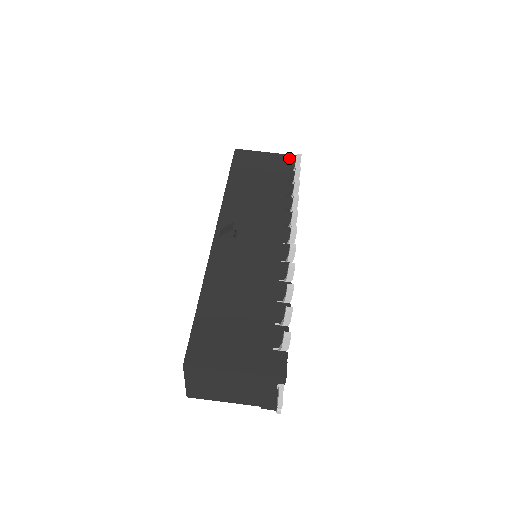
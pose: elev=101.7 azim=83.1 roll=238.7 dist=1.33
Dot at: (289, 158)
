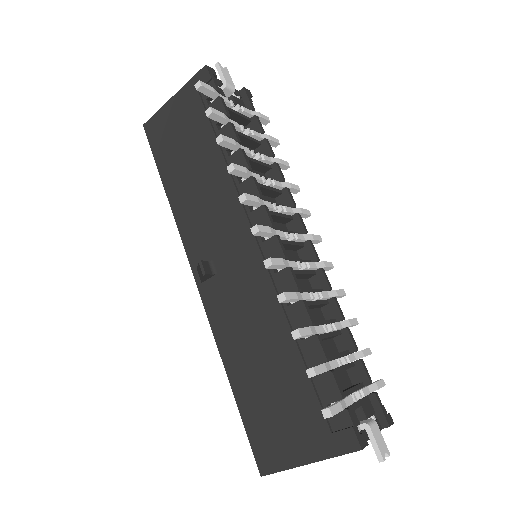
Dot at: occluded
